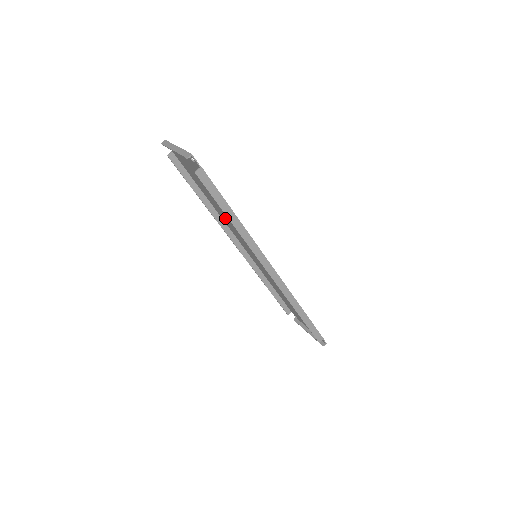
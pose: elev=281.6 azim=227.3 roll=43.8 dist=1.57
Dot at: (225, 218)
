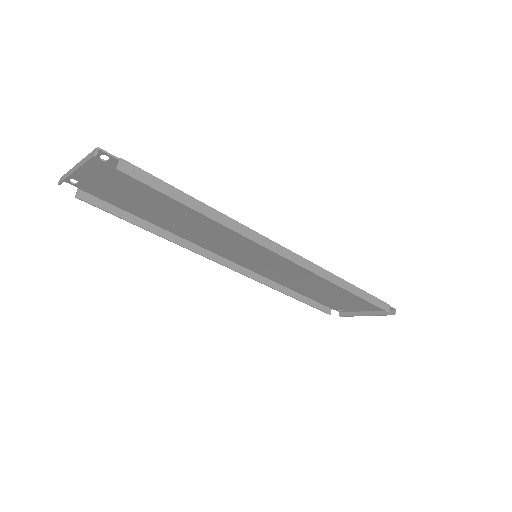
Dot at: (192, 234)
